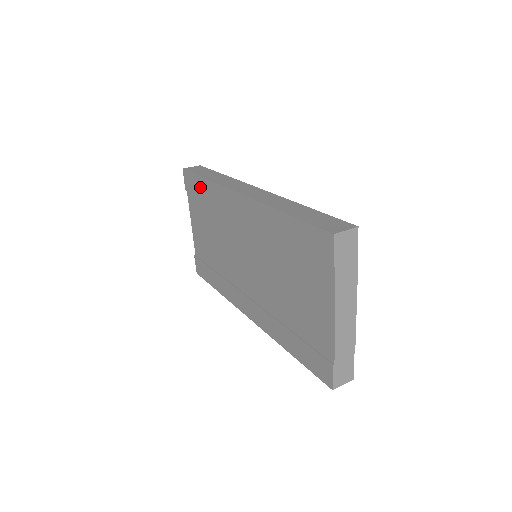
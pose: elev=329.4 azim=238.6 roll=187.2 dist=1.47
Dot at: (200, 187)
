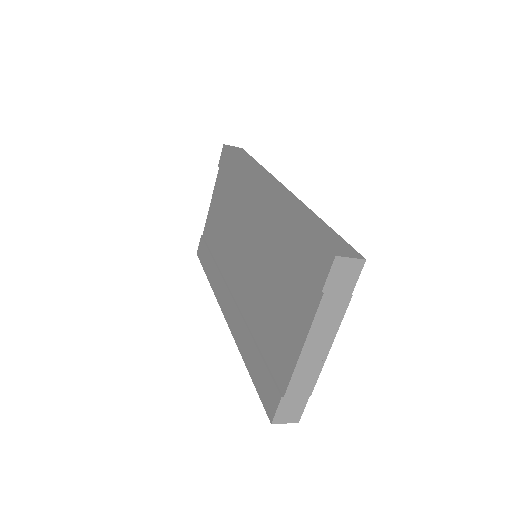
Dot at: (231, 167)
